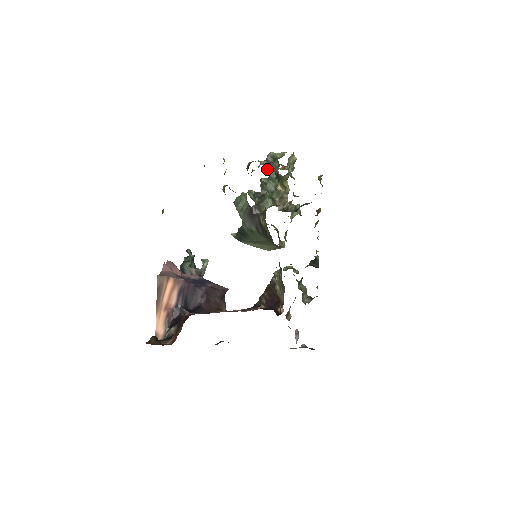
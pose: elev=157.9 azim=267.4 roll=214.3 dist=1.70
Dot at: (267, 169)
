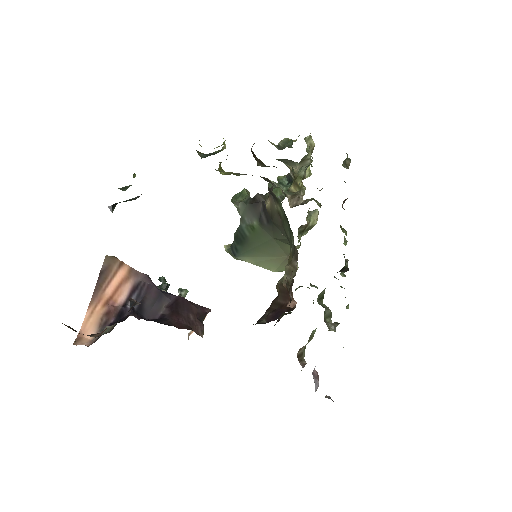
Dot at: (277, 177)
